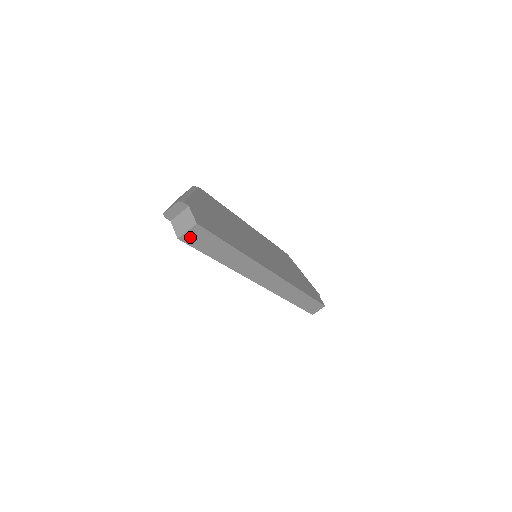
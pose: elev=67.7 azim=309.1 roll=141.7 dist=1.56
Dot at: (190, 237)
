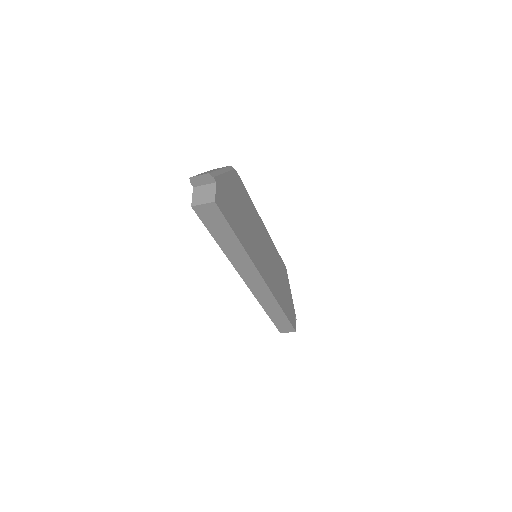
Dot at: (203, 210)
